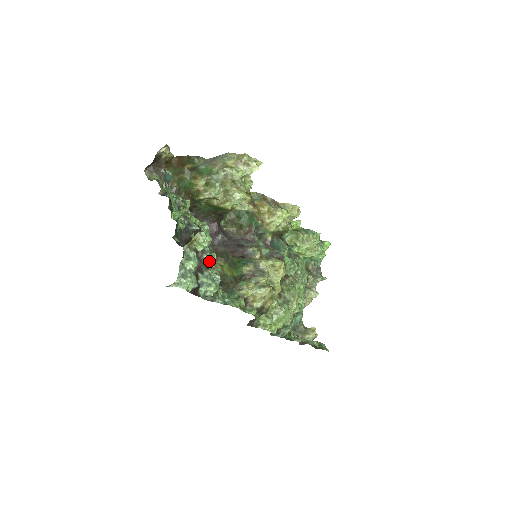
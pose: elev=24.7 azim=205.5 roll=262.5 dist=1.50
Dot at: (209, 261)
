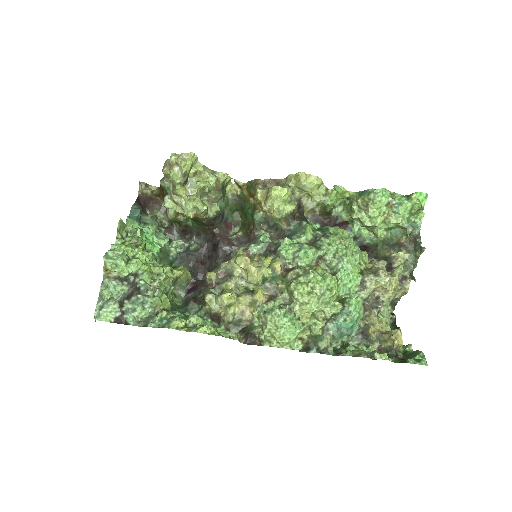
Dot at: (139, 284)
